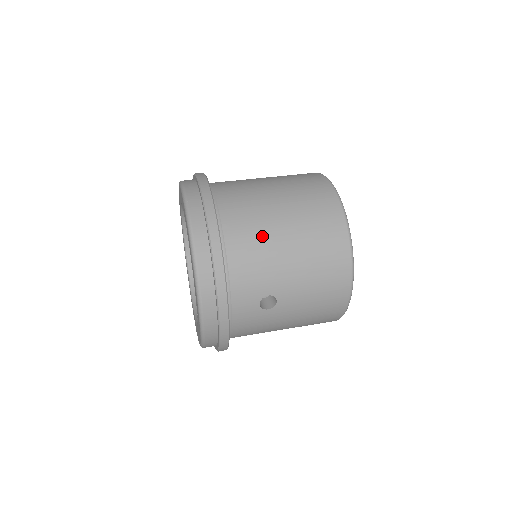
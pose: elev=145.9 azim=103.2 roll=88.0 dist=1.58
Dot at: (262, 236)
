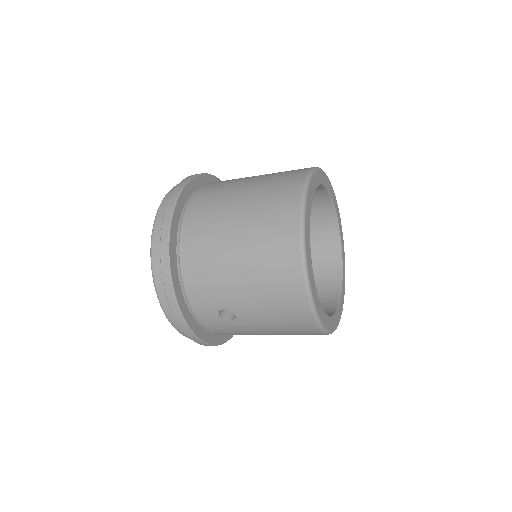
Dot at: (212, 252)
